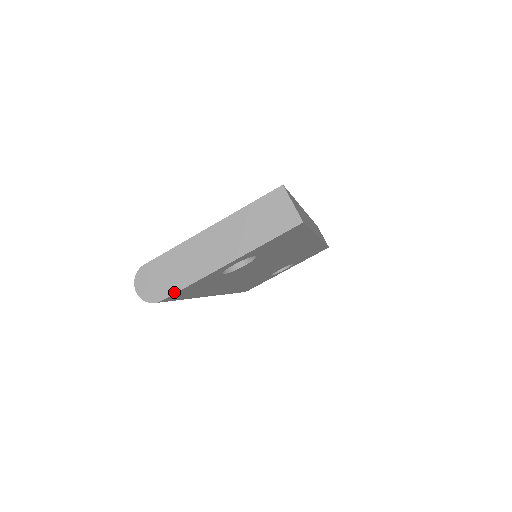
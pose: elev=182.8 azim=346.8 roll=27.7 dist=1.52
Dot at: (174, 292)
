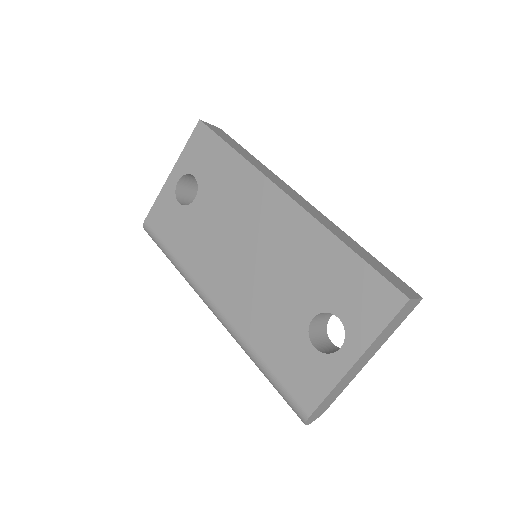
Dot at: occluded
